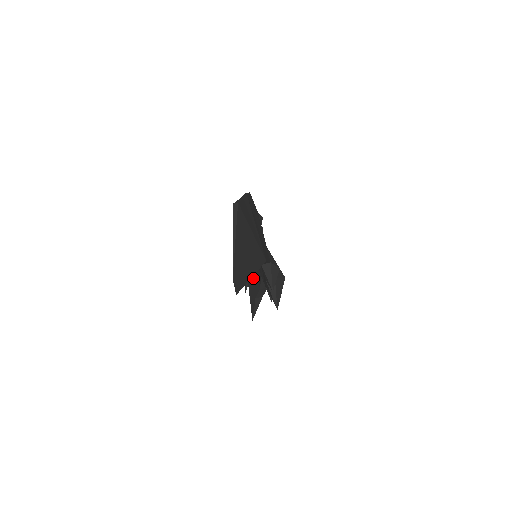
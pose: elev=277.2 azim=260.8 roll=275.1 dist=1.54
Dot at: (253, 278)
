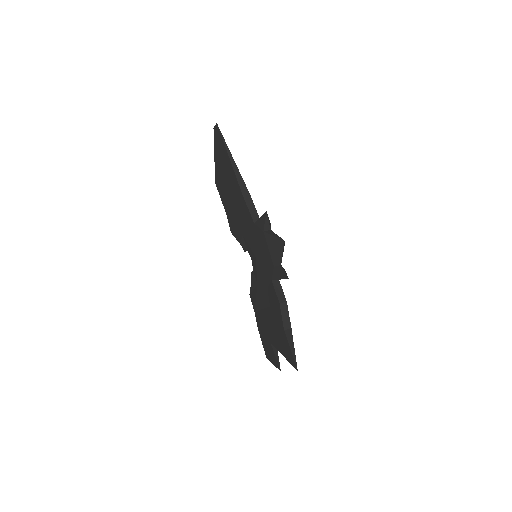
Dot at: (274, 321)
